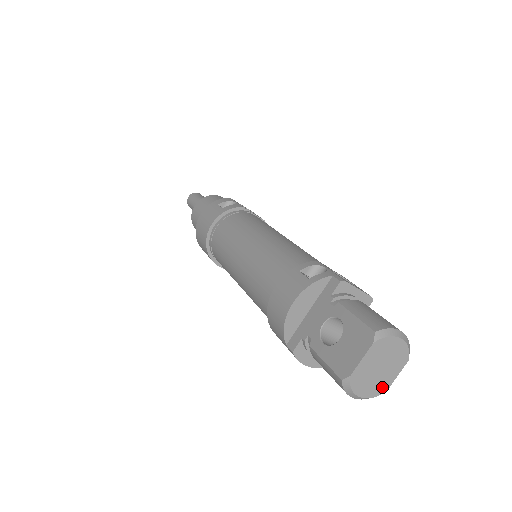
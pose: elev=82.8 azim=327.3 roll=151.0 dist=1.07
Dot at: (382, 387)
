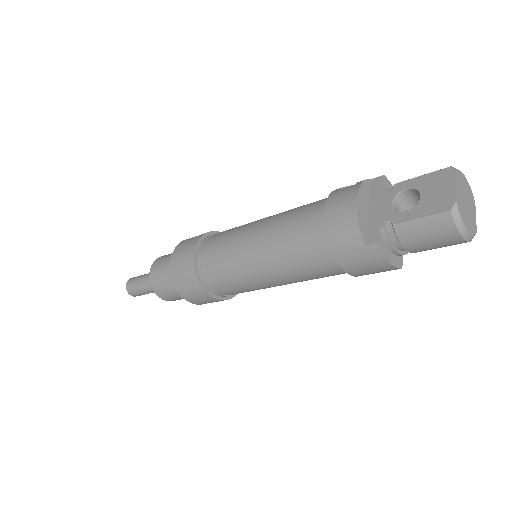
Dot at: (473, 226)
